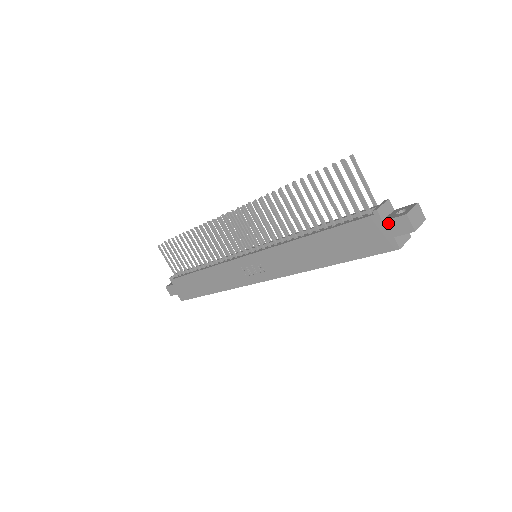
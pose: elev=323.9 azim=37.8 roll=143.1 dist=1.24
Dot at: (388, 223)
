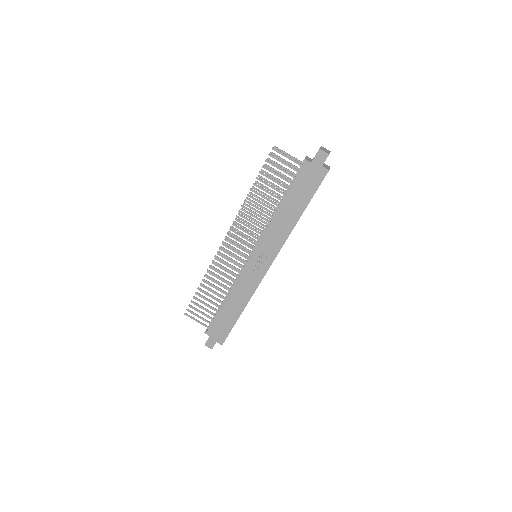
Dot at: (314, 161)
